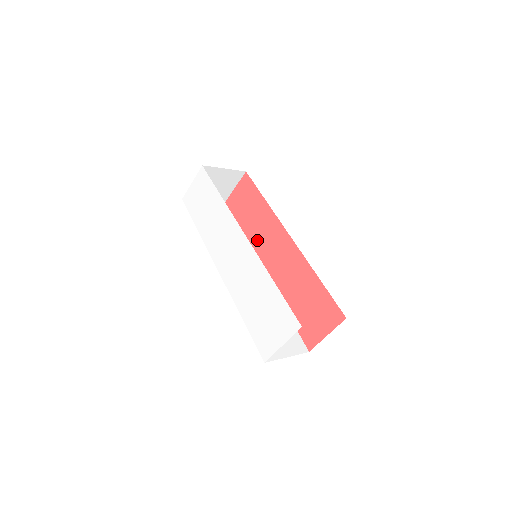
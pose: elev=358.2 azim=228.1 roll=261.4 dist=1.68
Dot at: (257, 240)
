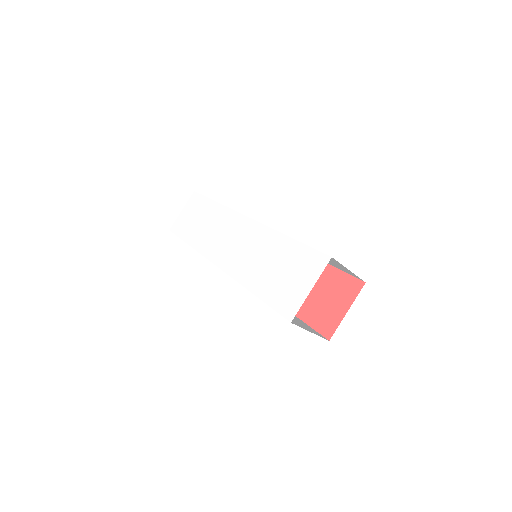
Dot at: occluded
